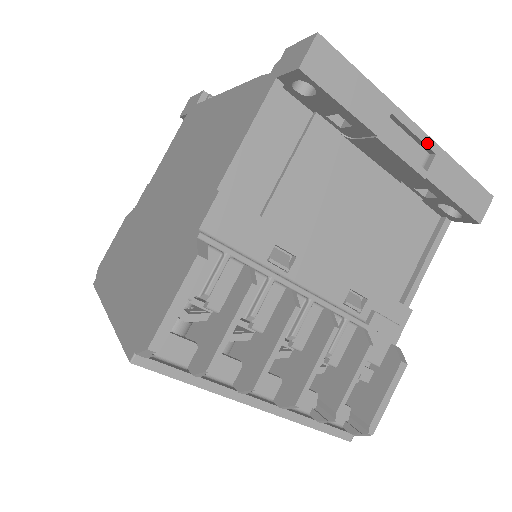
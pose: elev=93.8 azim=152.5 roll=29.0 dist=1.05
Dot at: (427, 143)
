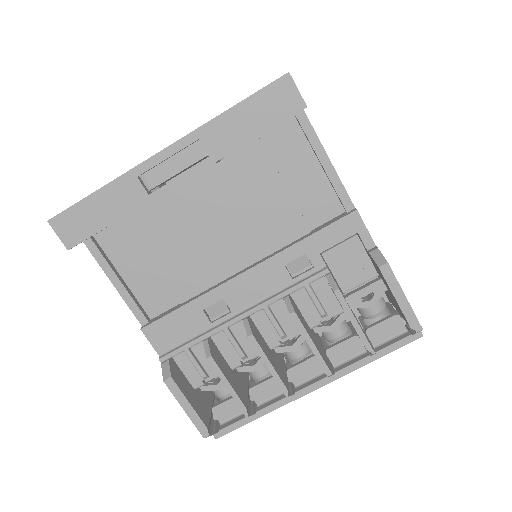
Dot at: (183, 146)
